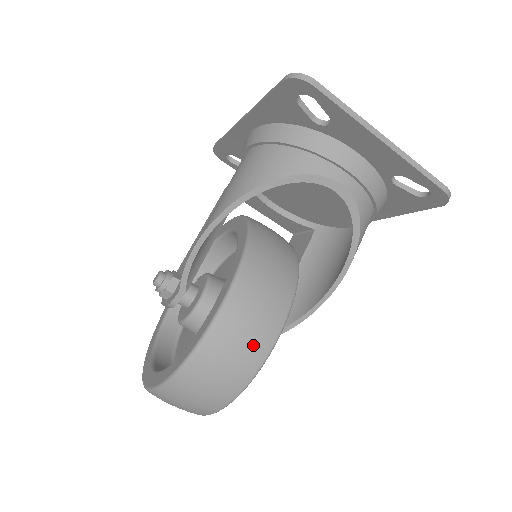
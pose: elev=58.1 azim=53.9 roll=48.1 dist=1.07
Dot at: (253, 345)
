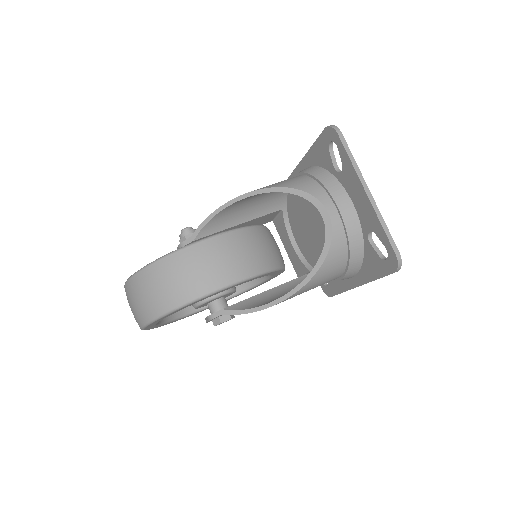
Dot at: (204, 277)
